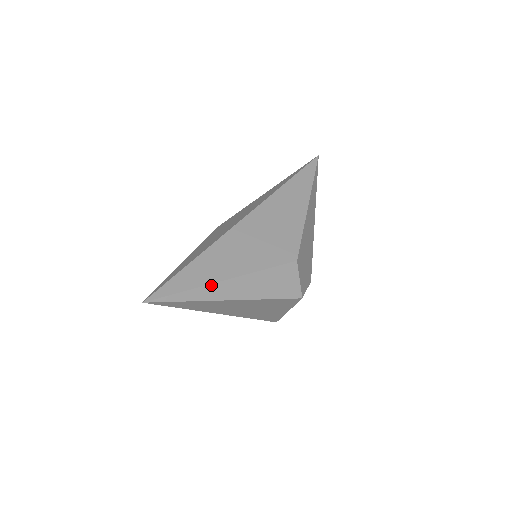
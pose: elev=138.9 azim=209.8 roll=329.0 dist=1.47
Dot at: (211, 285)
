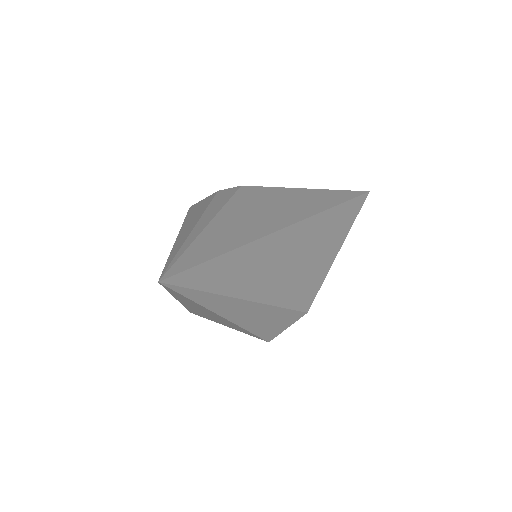
Dot at: (235, 299)
